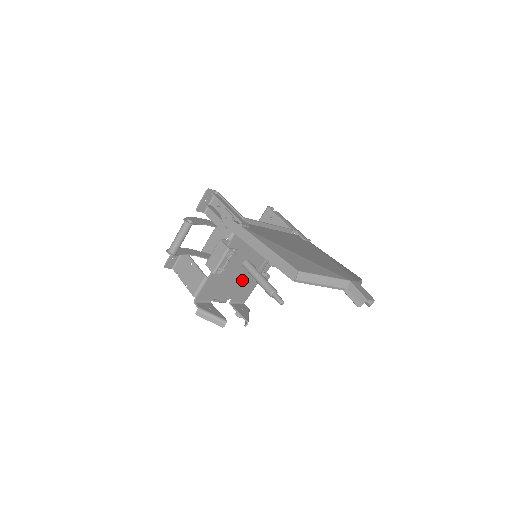
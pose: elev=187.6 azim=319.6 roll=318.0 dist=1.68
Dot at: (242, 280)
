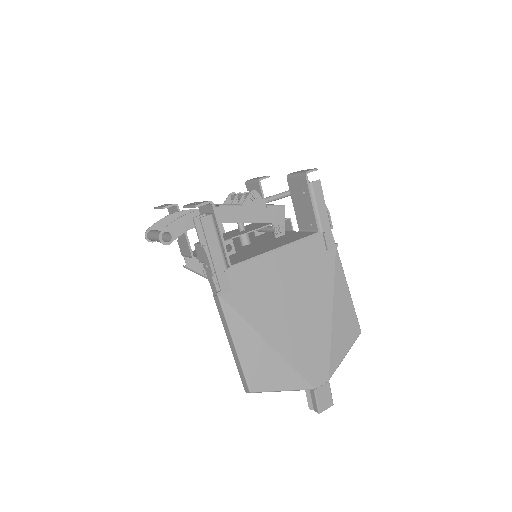
Dot at: occluded
